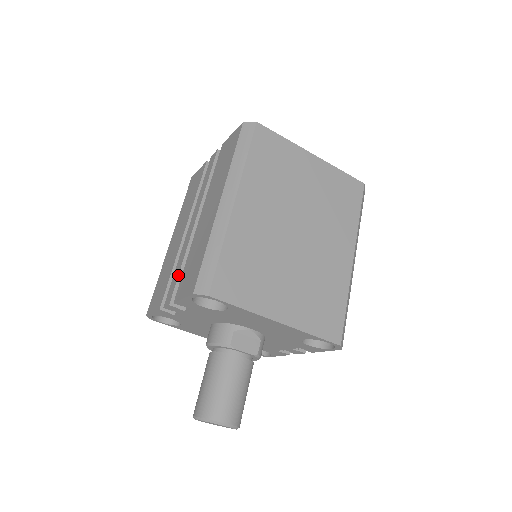
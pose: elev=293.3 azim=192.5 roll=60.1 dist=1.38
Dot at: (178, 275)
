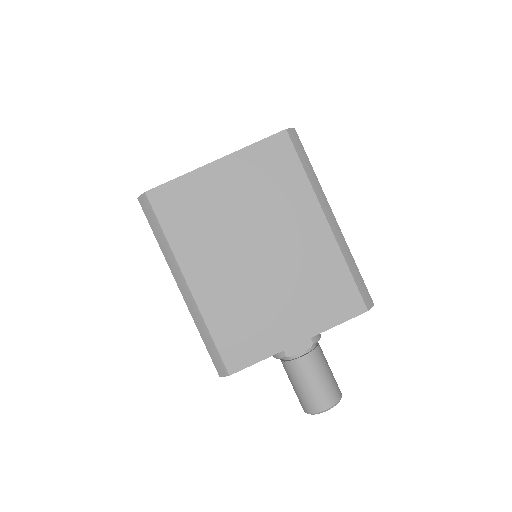
Dot at: occluded
